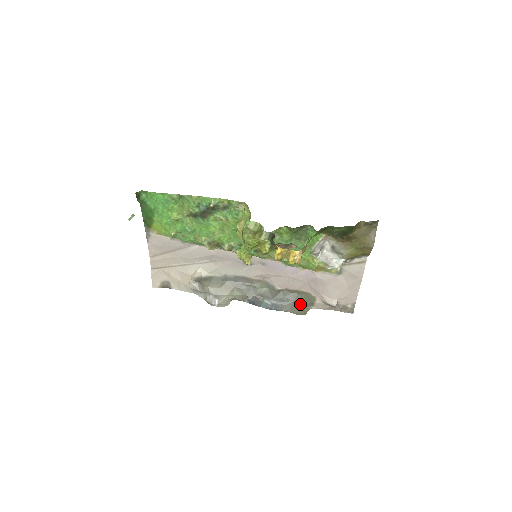
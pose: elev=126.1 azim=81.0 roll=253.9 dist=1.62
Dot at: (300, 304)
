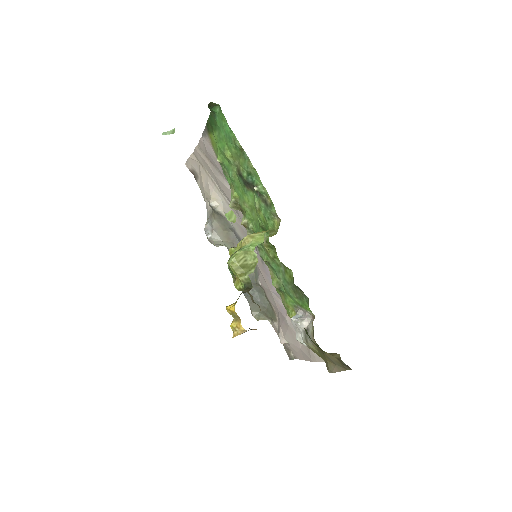
Dot at: (262, 310)
